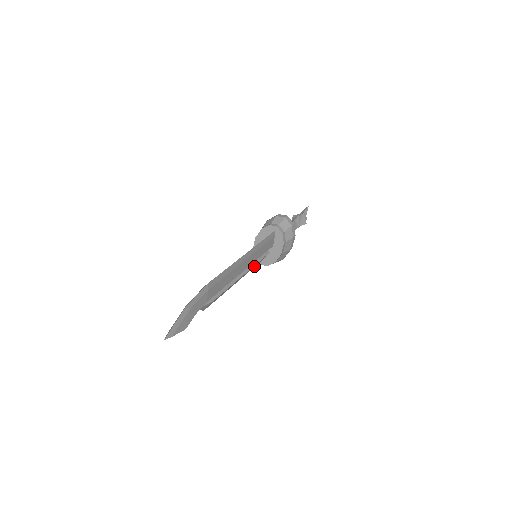
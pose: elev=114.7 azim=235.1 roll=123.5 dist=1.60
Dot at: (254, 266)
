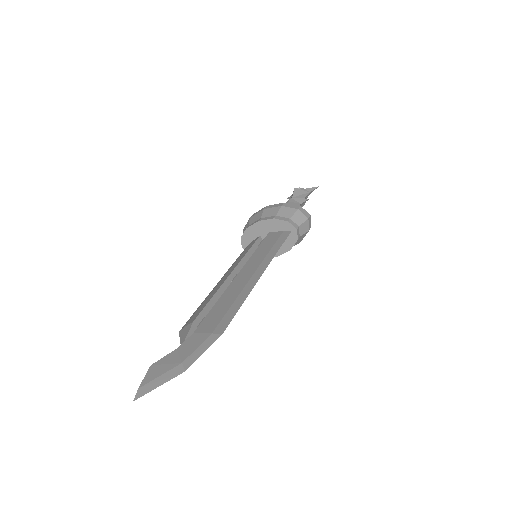
Dot at: occluded
